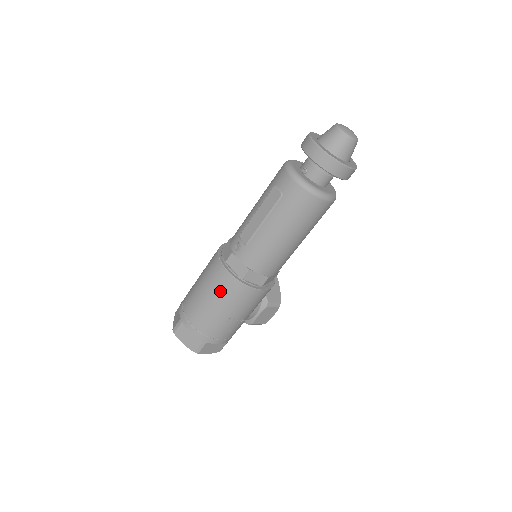
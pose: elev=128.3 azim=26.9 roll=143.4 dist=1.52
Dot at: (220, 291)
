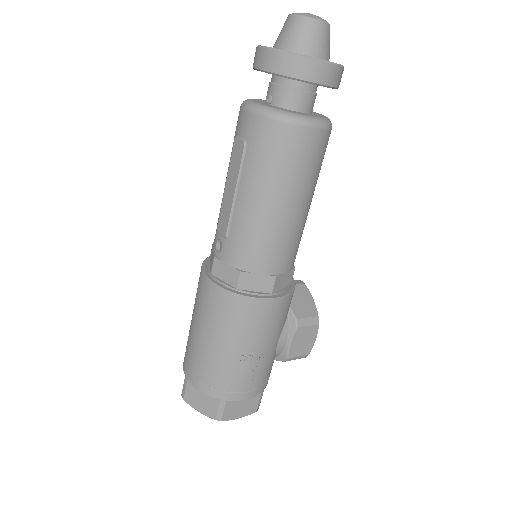
Dot at: (215, 317)
